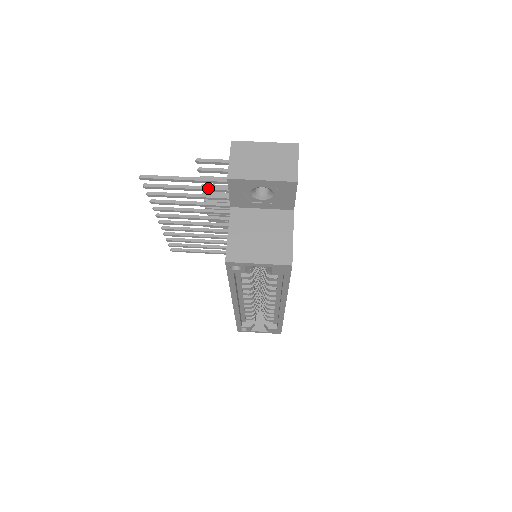
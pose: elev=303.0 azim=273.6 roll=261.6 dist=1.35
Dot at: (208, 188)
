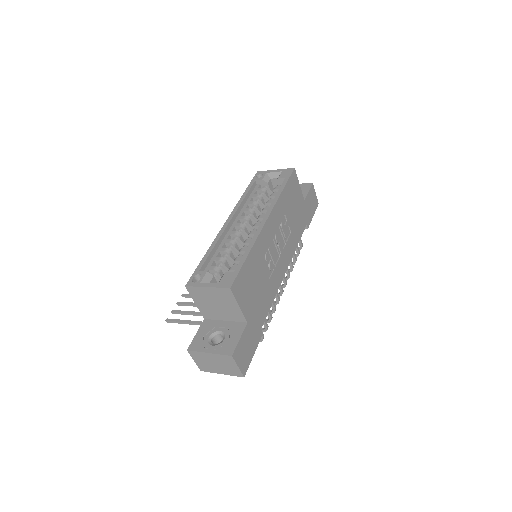
Dot at: occluded
